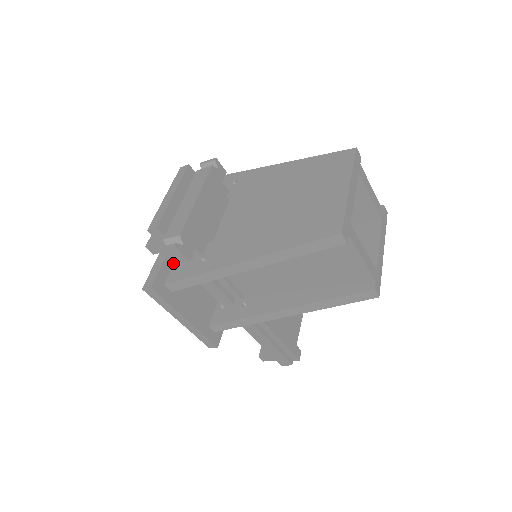
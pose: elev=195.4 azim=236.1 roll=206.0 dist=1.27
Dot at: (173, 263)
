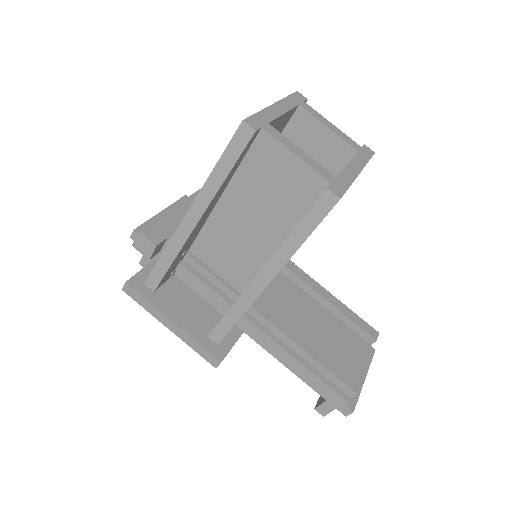
Dot at: (149, 259)
